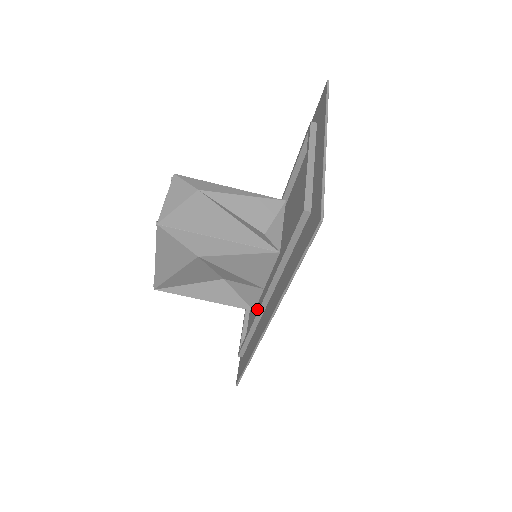
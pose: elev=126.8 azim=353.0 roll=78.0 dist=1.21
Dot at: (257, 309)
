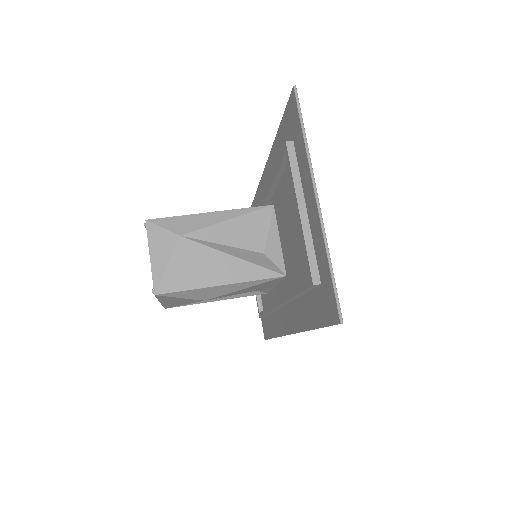
Dot at: (272, 304)
